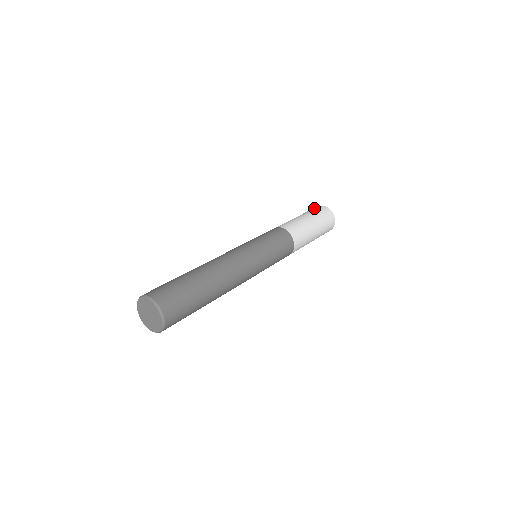
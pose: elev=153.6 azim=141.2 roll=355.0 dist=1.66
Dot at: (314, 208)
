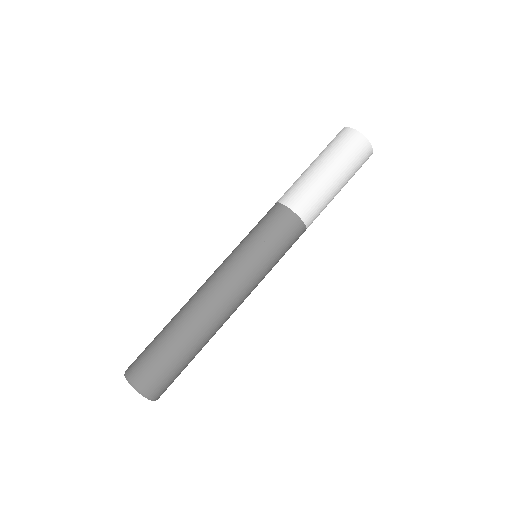
Dot at: occluded
